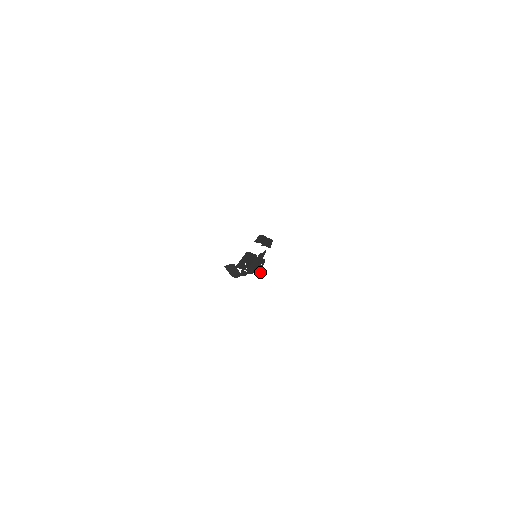
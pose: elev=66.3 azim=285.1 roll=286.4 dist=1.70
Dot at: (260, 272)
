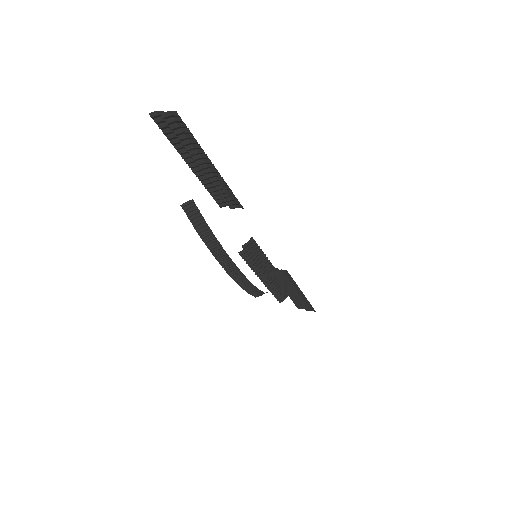
Dot at: (192, 135)
